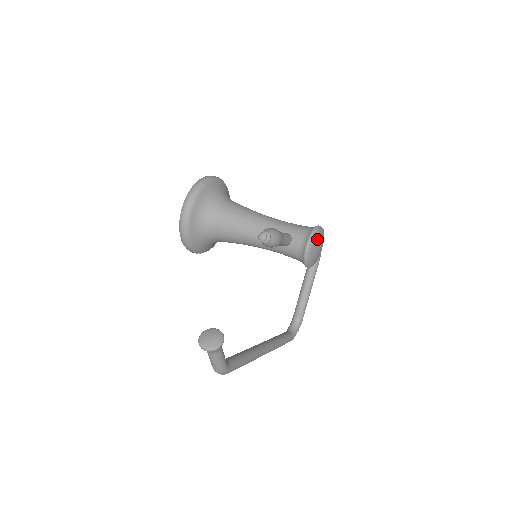
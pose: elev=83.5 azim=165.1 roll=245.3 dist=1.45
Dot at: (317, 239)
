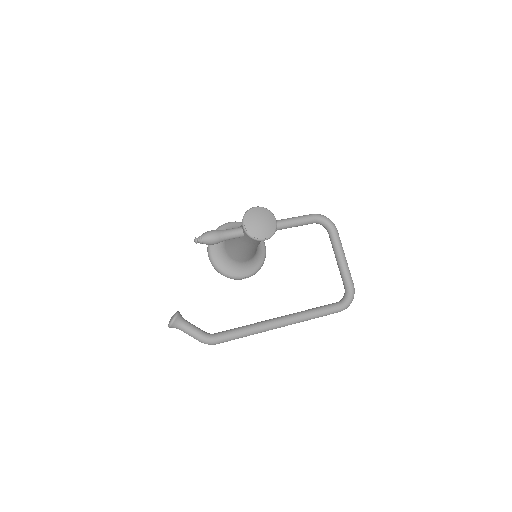
Dot at: (250, 217)
